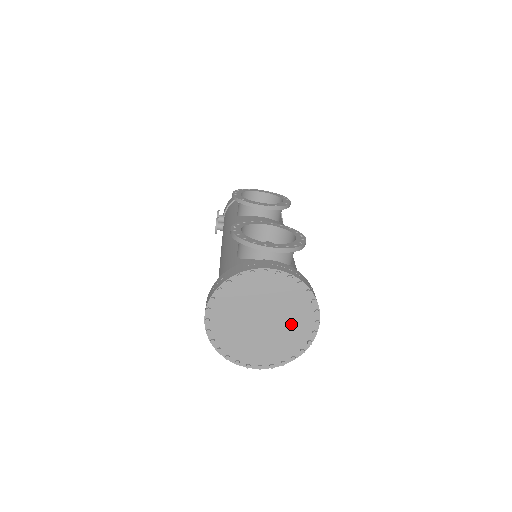
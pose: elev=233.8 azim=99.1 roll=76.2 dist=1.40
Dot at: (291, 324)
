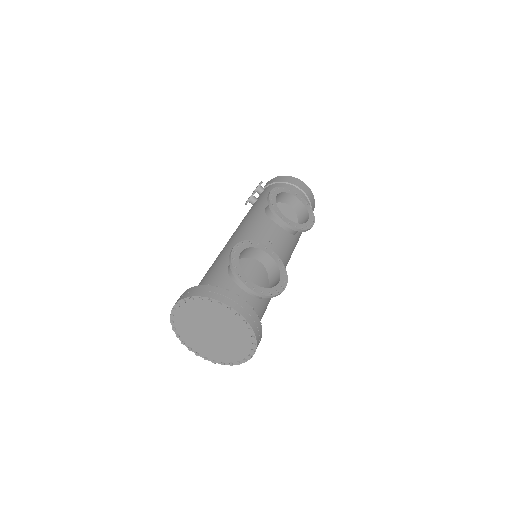
Dot at: (232, 346)
